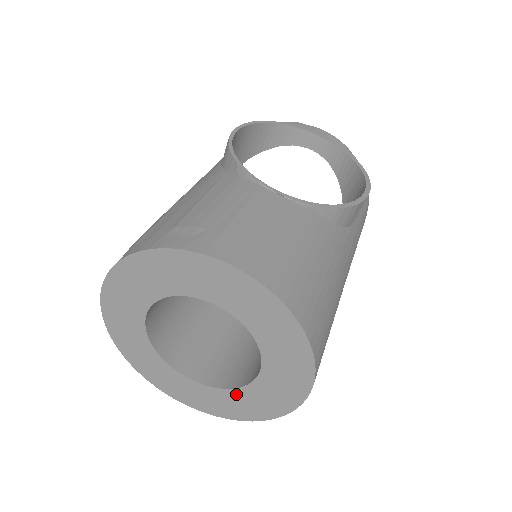
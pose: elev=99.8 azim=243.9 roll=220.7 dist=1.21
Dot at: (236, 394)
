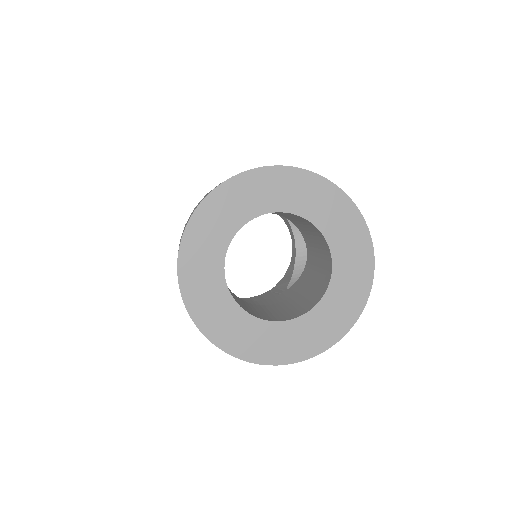
Dot at: (246, 320)
